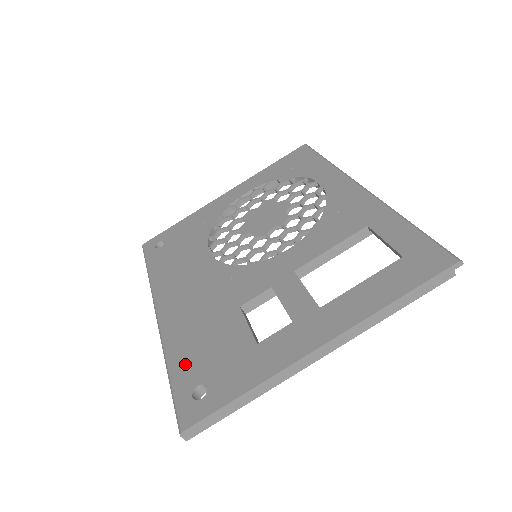
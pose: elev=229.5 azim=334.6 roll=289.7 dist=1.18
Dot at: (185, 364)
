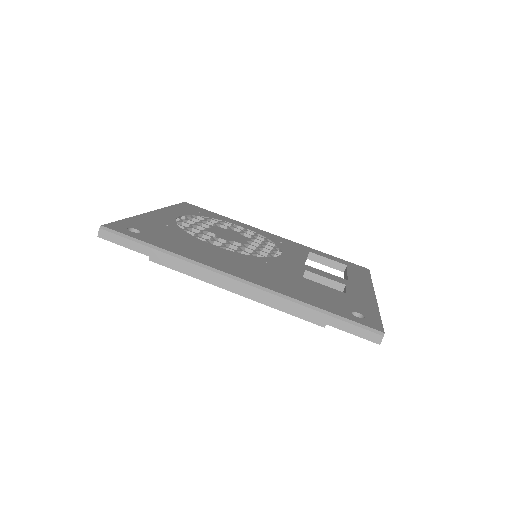
Dot at: (323, 303)
